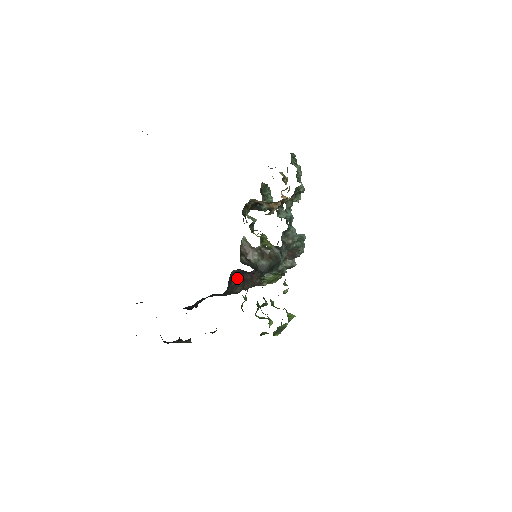
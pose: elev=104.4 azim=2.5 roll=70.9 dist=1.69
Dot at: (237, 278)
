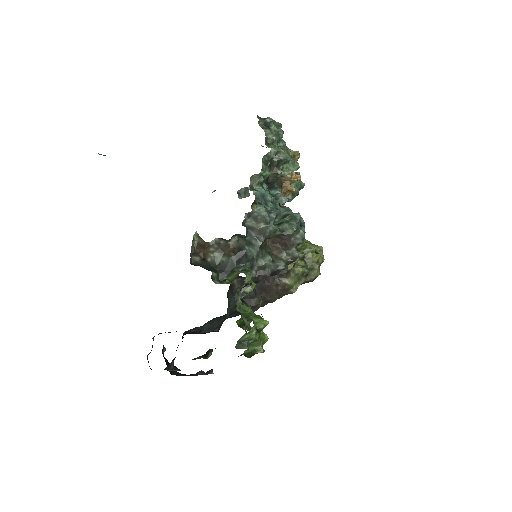
Dot at: (246, 288)
